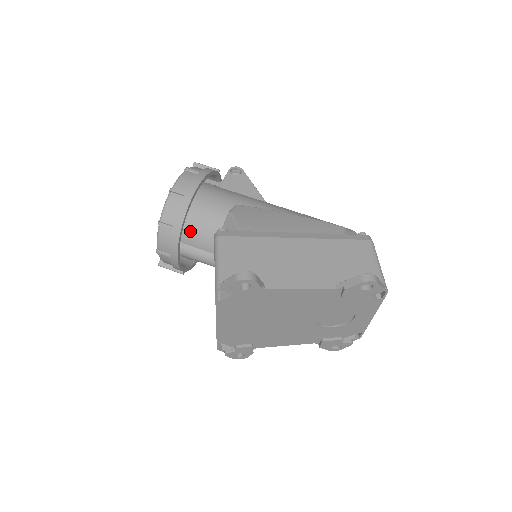
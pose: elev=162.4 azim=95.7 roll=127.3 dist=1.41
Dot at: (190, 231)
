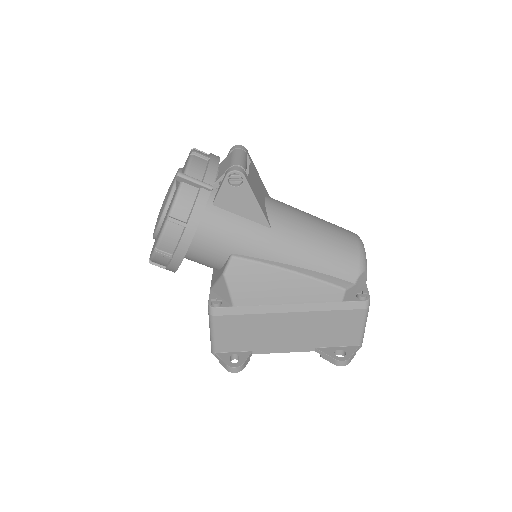
Dot at: occluded
